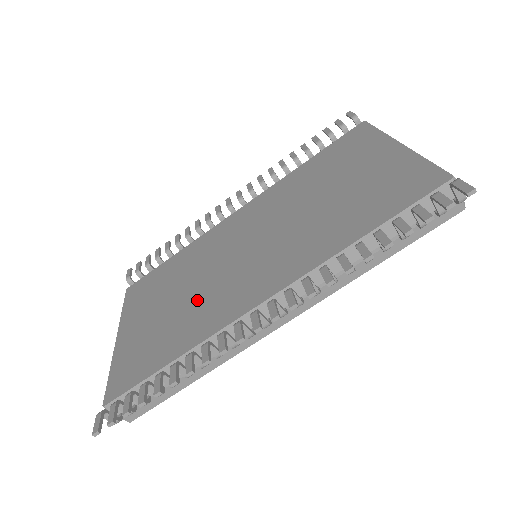
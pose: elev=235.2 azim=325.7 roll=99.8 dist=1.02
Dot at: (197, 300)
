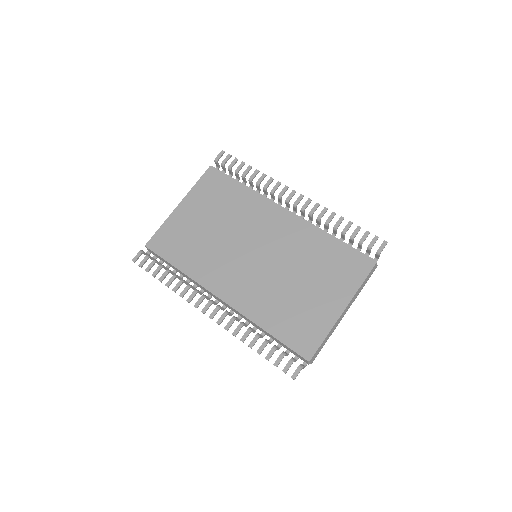
Dot at: (213, 248)
